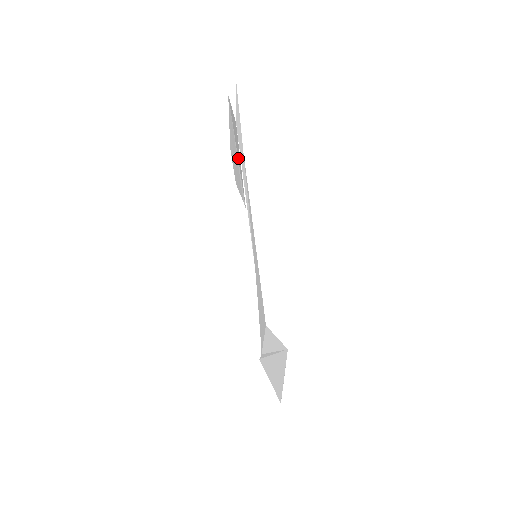
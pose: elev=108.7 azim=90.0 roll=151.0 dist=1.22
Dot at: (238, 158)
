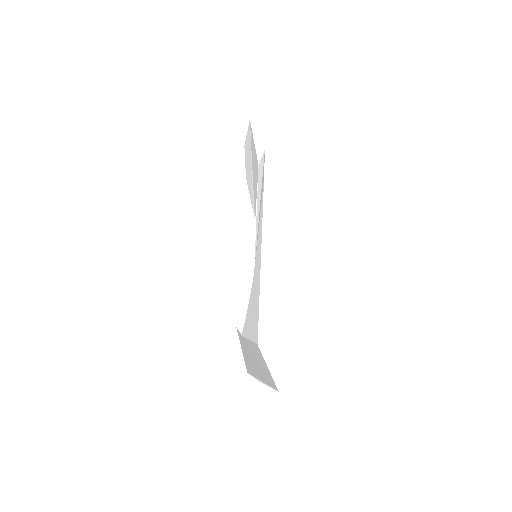
Dot at: (253, 174)
